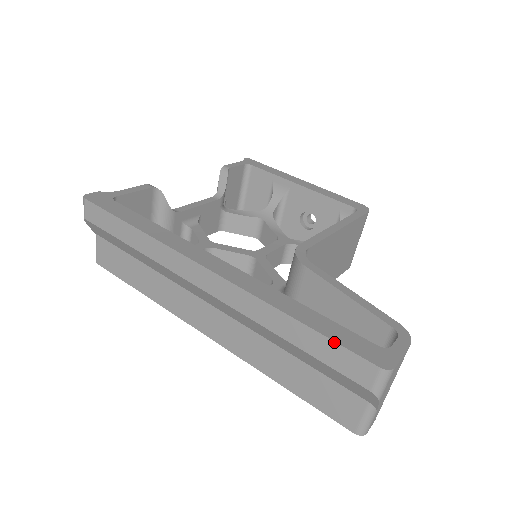
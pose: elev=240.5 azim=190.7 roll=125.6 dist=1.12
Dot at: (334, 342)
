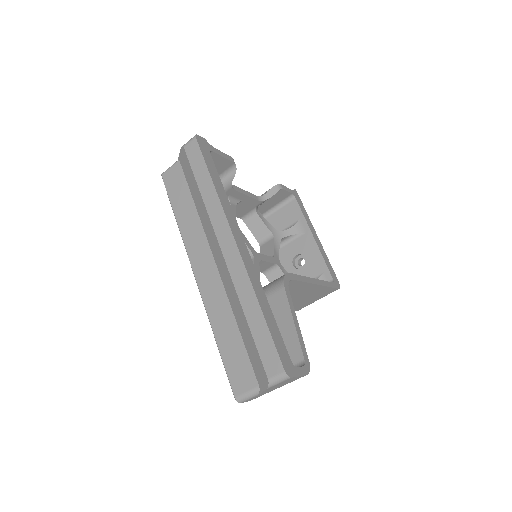
Dot at: (272, 339)
